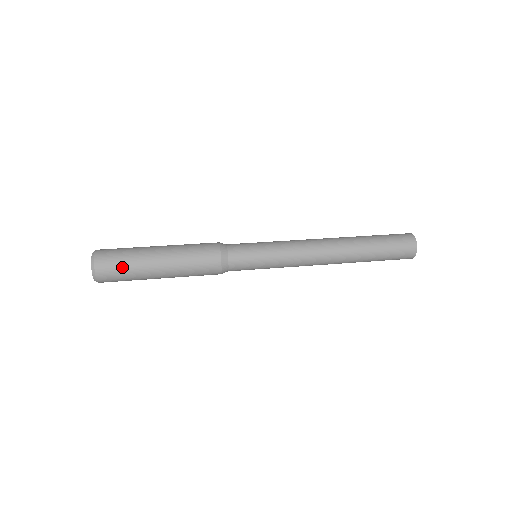
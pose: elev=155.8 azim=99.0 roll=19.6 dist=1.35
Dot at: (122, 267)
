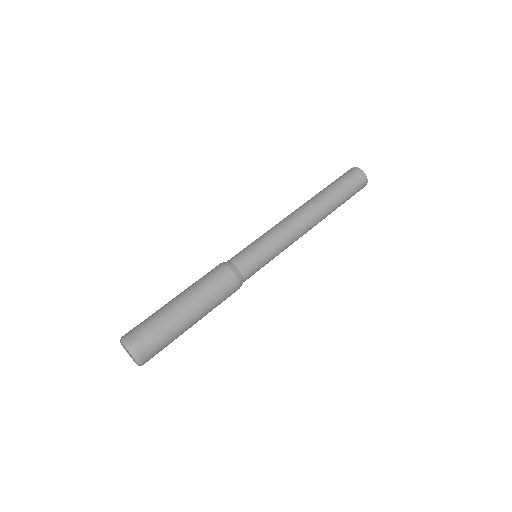
Dot at: occluded
